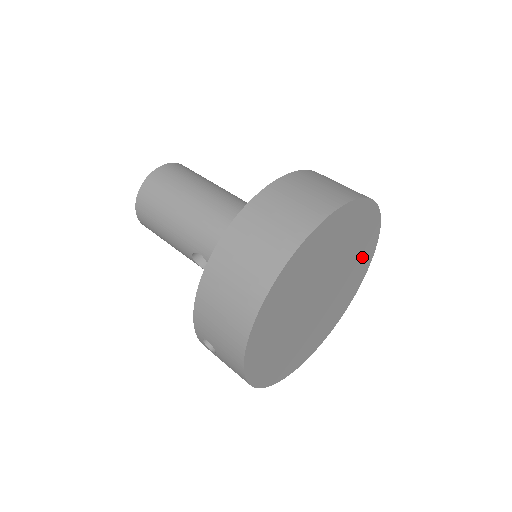
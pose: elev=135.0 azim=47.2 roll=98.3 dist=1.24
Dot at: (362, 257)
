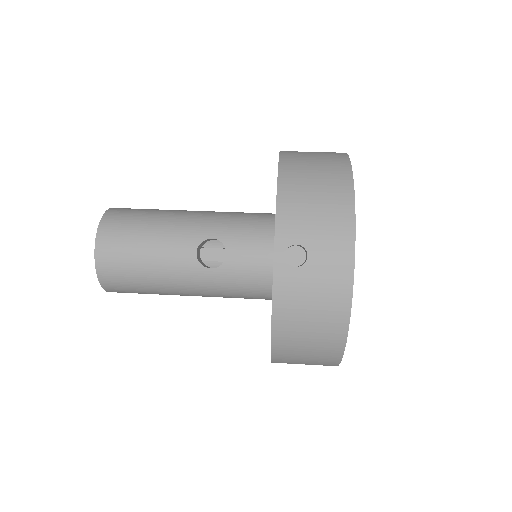
Dot at: occluded
